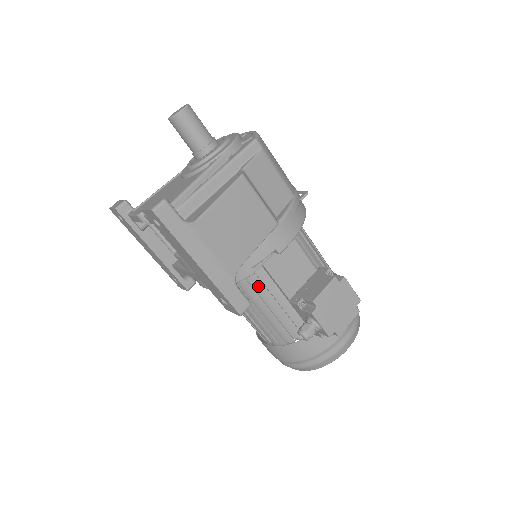
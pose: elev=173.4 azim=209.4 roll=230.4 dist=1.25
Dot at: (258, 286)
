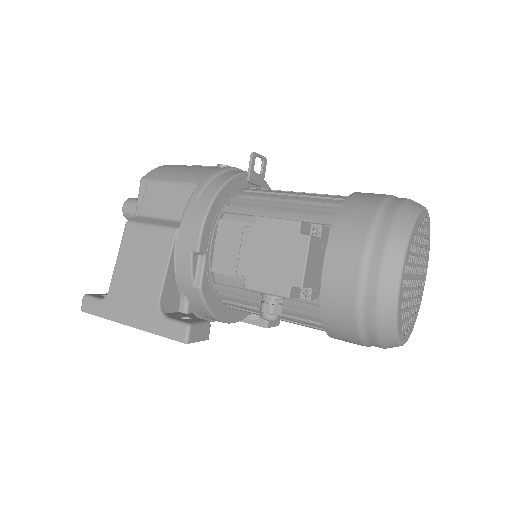
Dot at: (233, 292)
